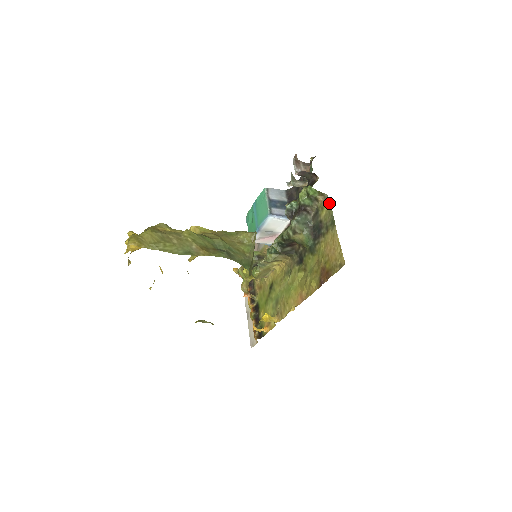
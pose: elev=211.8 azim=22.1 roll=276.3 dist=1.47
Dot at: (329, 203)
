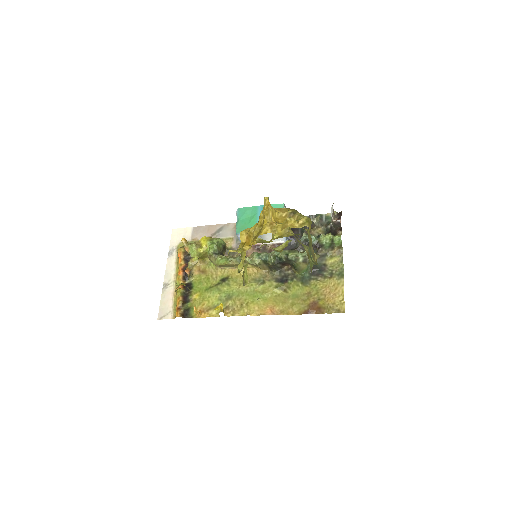
Dot at: (342, 257)
